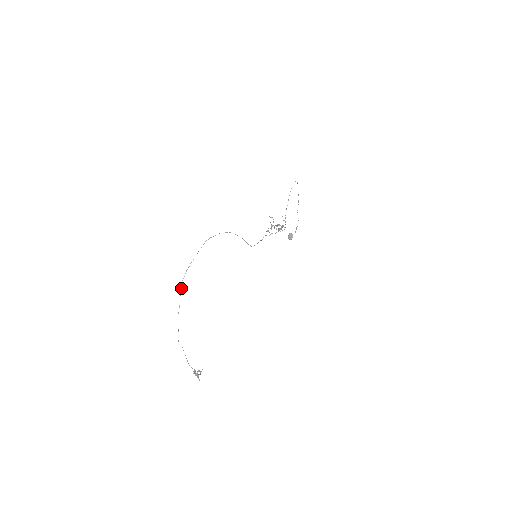
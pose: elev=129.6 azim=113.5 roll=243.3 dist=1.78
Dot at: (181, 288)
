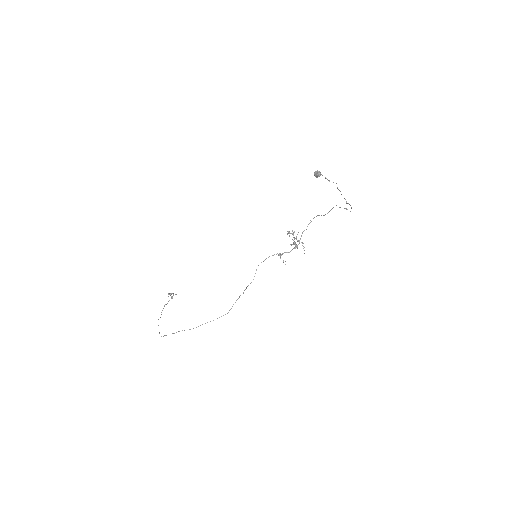
Dot at: occluded
